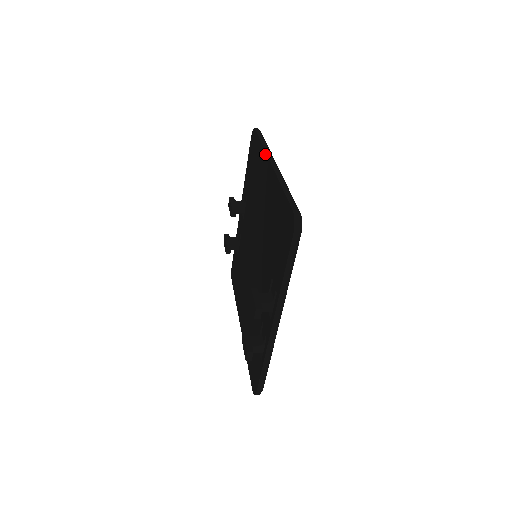
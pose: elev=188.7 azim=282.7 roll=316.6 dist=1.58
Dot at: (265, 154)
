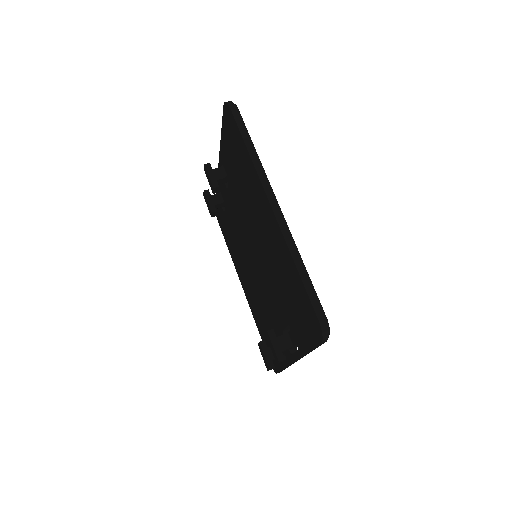
Dot at: (258, 179)
